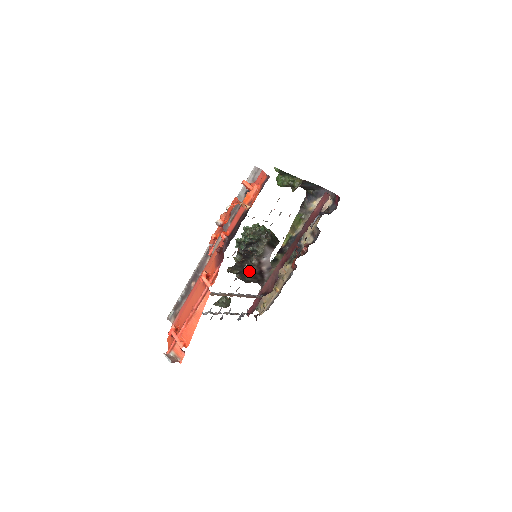
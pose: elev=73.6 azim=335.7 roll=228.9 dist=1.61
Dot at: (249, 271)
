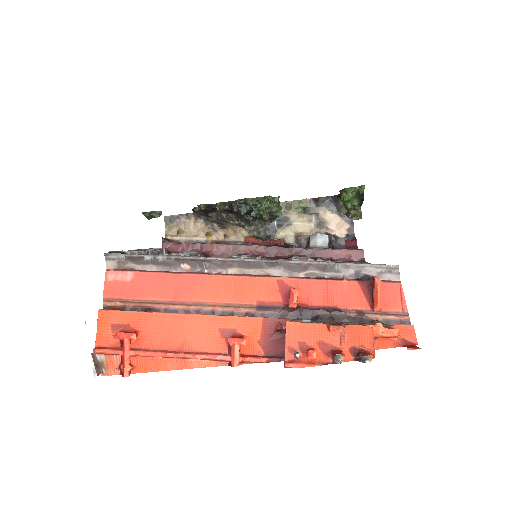
Dot at: (213, 216)
